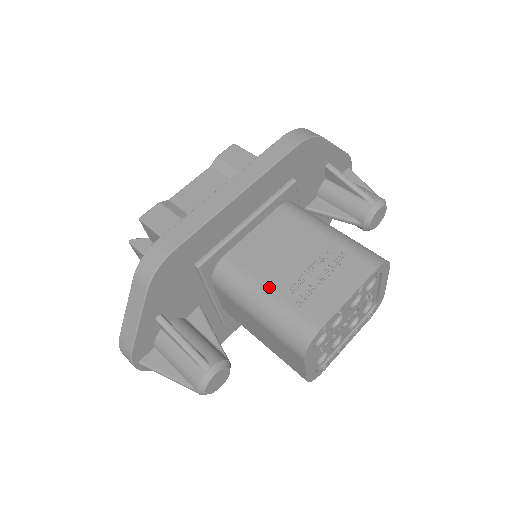
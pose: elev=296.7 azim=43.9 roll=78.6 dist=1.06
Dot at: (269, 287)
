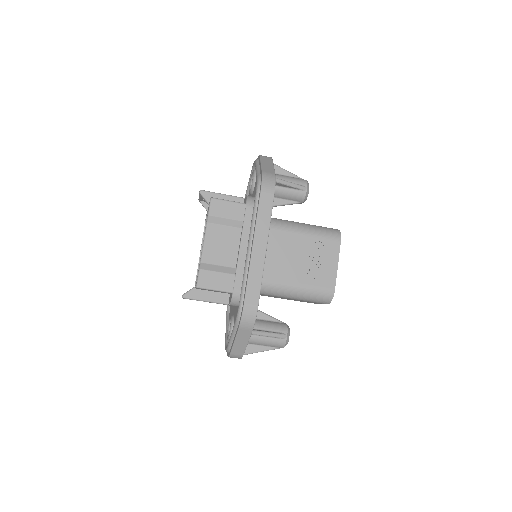
Dot at: (297, 283)
